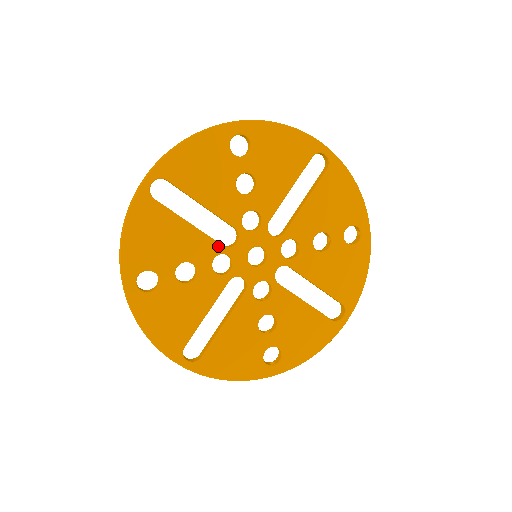
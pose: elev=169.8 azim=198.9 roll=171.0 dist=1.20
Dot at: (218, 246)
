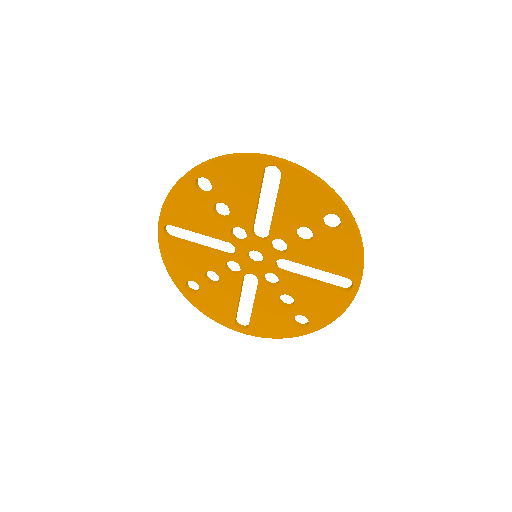
Dot at: (223, 257)
